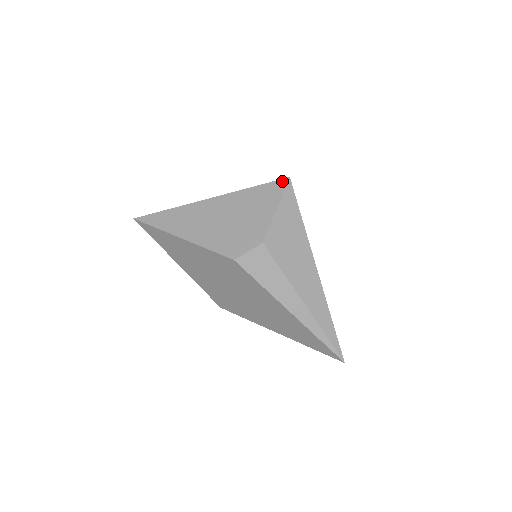
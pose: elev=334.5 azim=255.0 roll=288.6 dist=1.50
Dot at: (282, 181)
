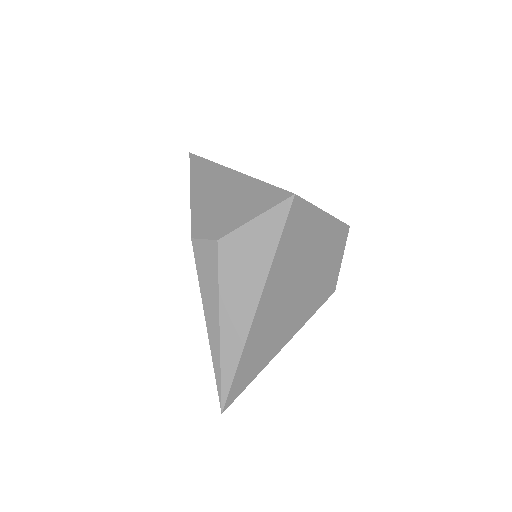
Dot at: (286, 193)
